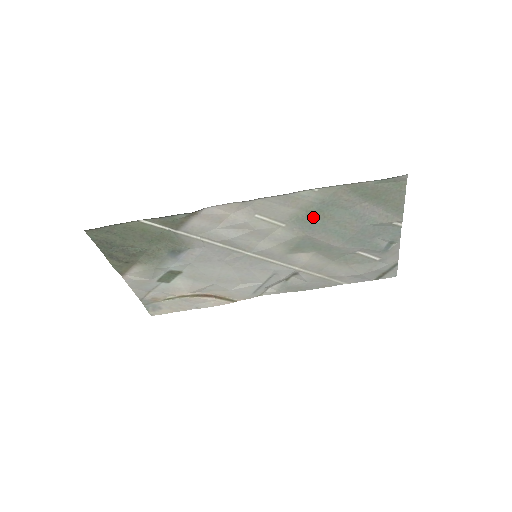
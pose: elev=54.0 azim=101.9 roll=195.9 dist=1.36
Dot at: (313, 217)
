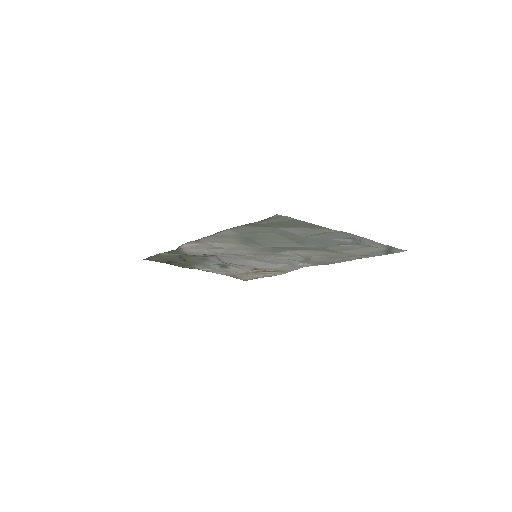
Dot at: (254, 240)
